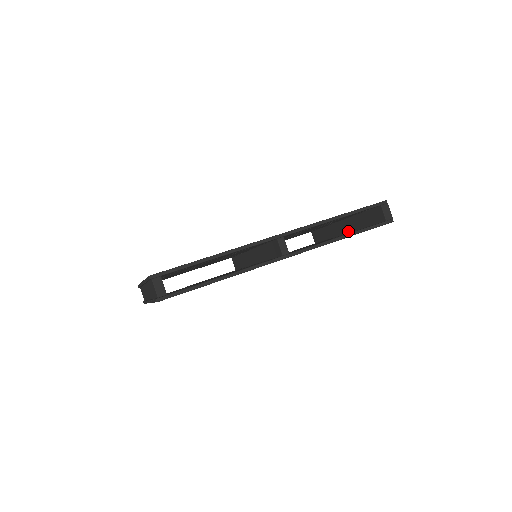
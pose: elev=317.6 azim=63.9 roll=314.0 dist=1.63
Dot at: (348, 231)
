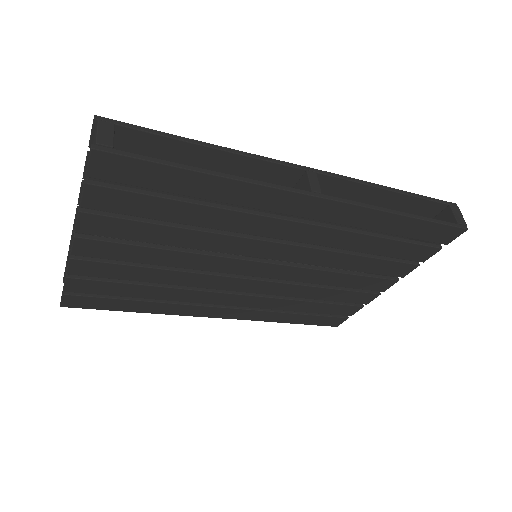
Dot at: occluded
